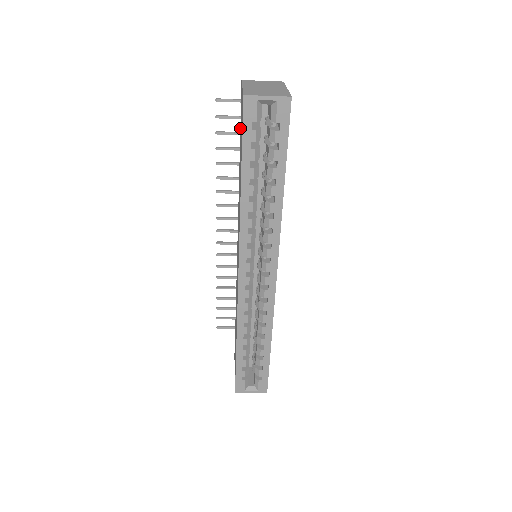
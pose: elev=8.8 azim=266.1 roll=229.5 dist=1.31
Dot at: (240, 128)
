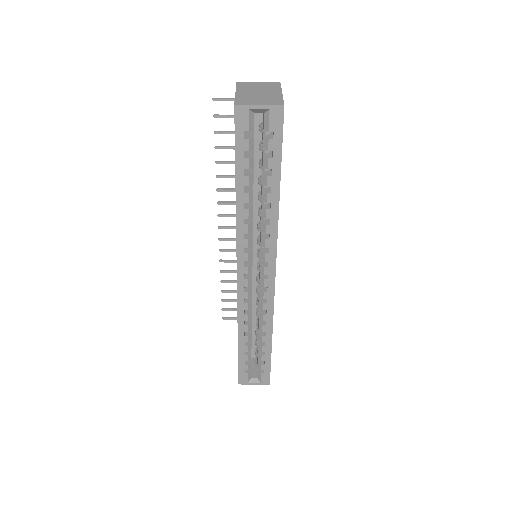
Dot at: occluded
